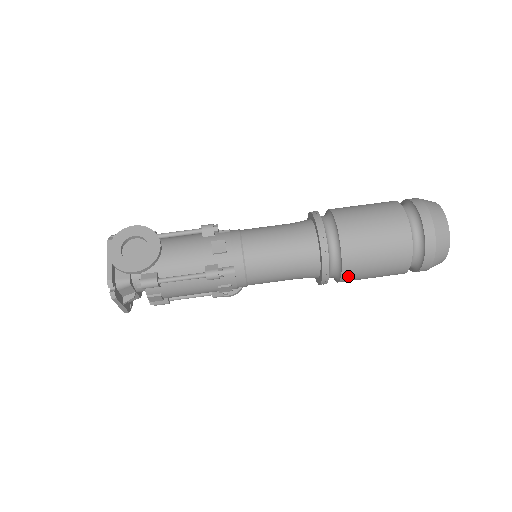
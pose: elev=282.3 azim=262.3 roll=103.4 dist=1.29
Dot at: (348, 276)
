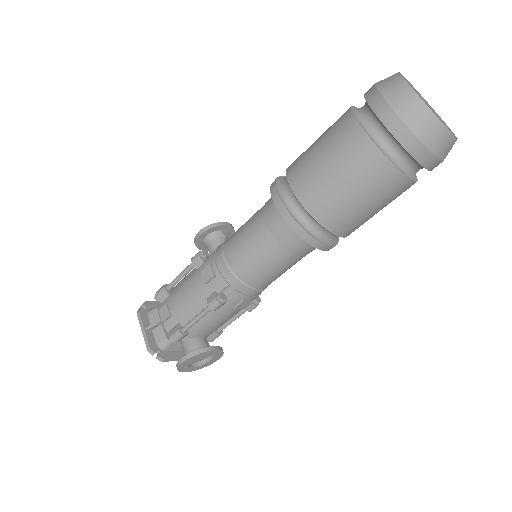
Dot at: occluded
